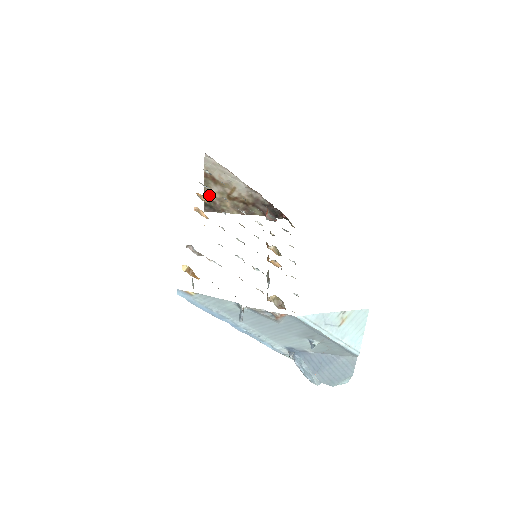
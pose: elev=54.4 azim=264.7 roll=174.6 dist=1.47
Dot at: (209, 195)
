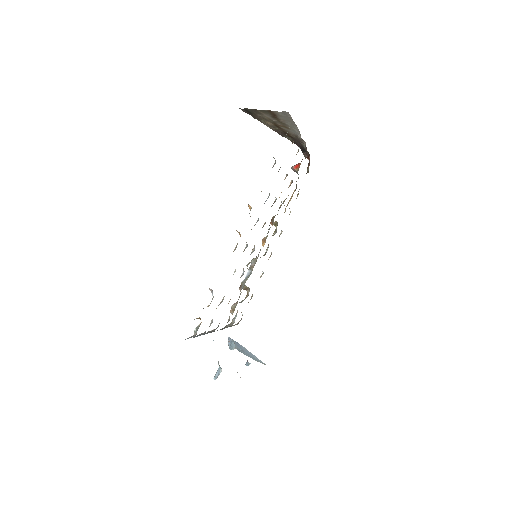
Dot at: (257, 112)
